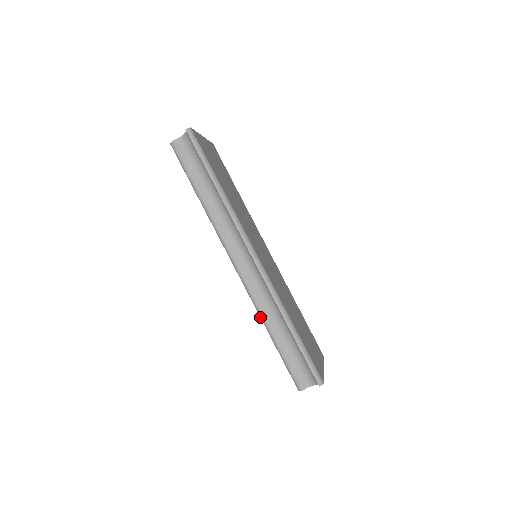
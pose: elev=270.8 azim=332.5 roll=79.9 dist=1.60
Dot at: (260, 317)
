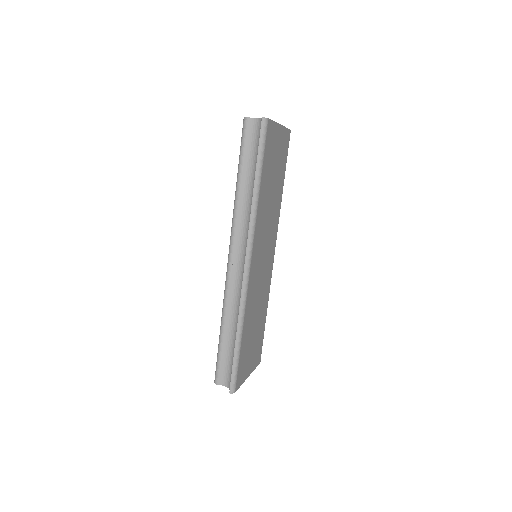
Dot at: (222, 310)
